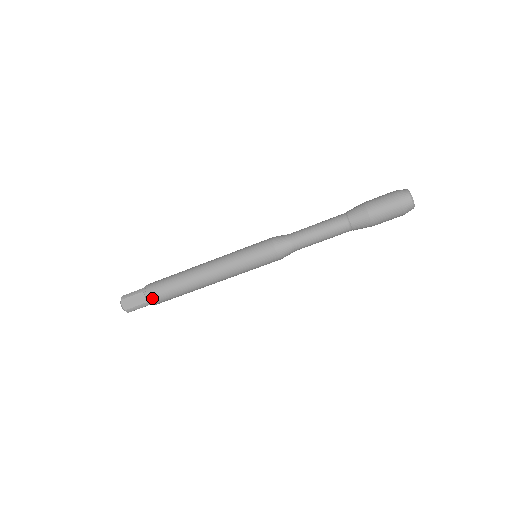
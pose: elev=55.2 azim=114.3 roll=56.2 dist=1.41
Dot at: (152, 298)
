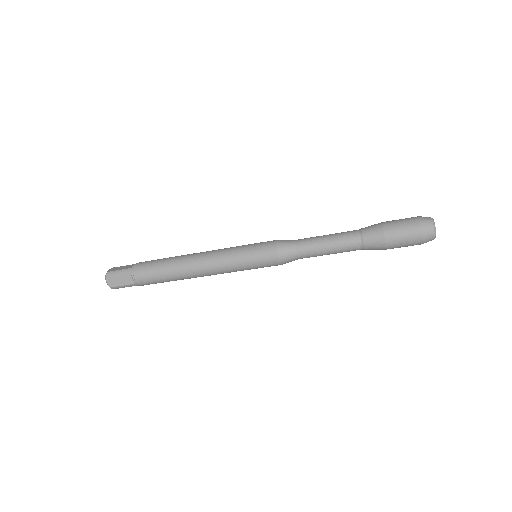
Dot at: (140, 281)
